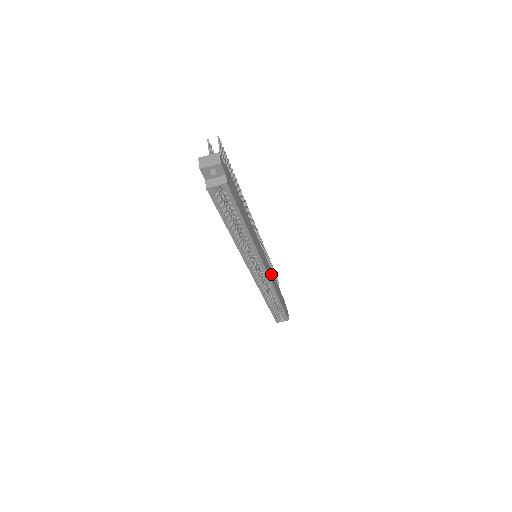
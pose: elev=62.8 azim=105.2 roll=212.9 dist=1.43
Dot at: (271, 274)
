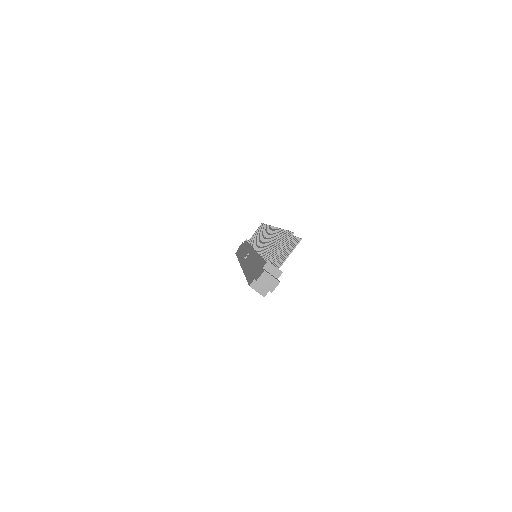
Dot at: occluded
